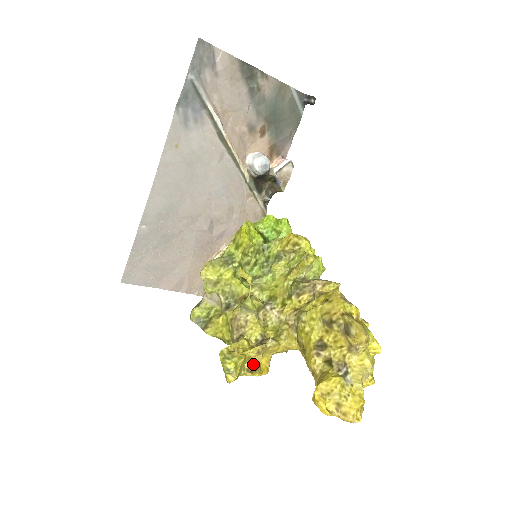
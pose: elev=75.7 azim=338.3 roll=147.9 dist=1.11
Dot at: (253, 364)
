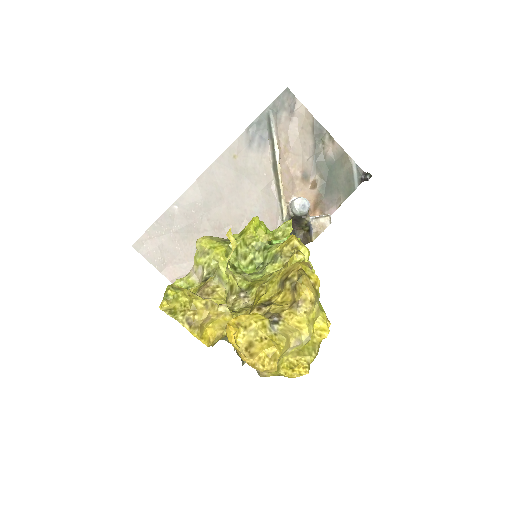
Dot at: (196, 317)
